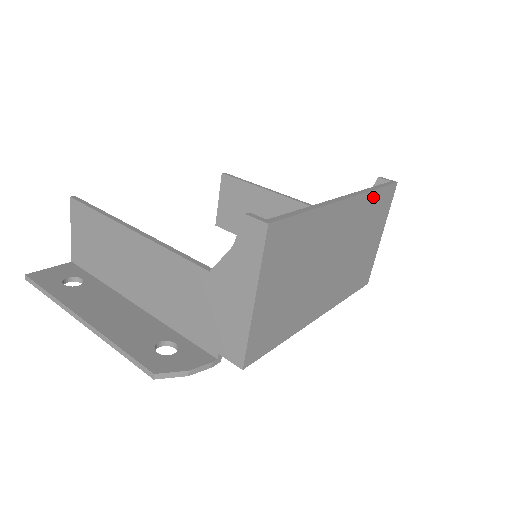
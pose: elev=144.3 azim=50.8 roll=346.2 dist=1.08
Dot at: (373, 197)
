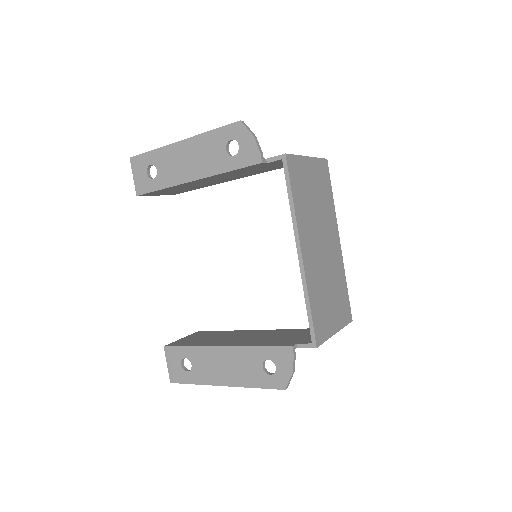
Dot at: (344, 283)
